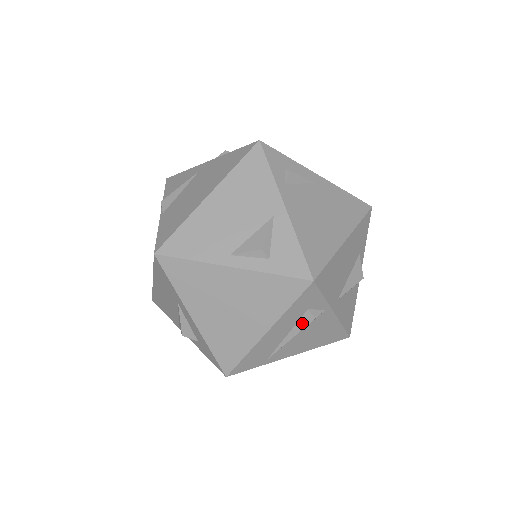
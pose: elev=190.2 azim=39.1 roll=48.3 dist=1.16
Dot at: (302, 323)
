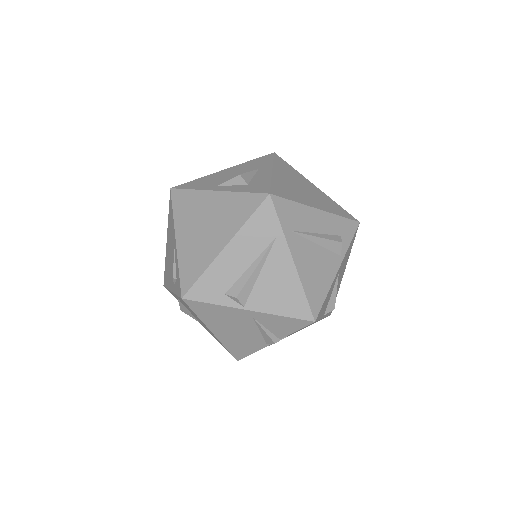
Dot at: (332, 237)
